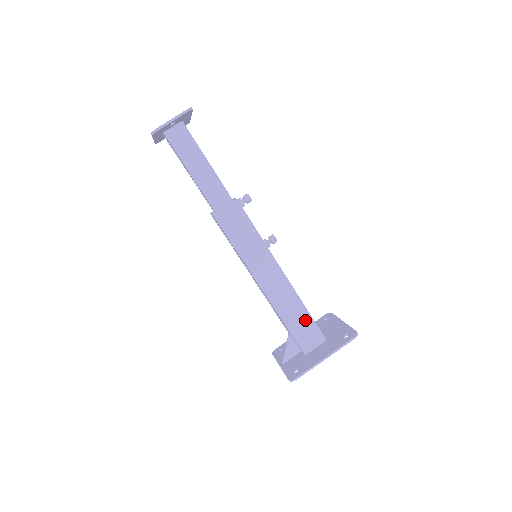
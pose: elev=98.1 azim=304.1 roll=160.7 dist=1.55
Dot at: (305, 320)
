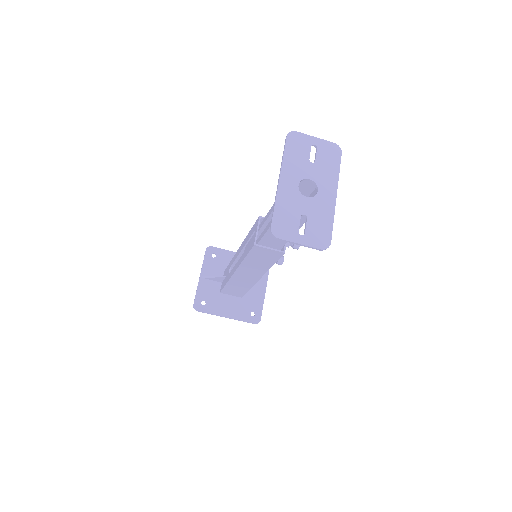
Dot at: (242, 290)
